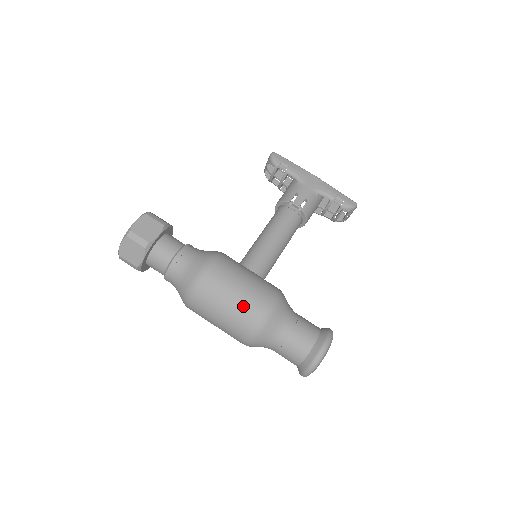
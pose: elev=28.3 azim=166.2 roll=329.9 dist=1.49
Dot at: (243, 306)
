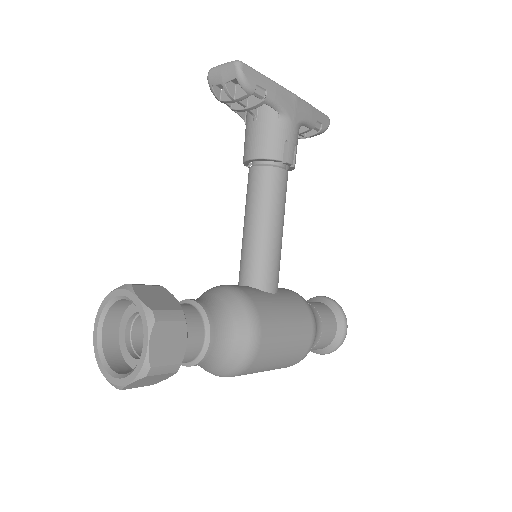
Dot at: (293, 354)
